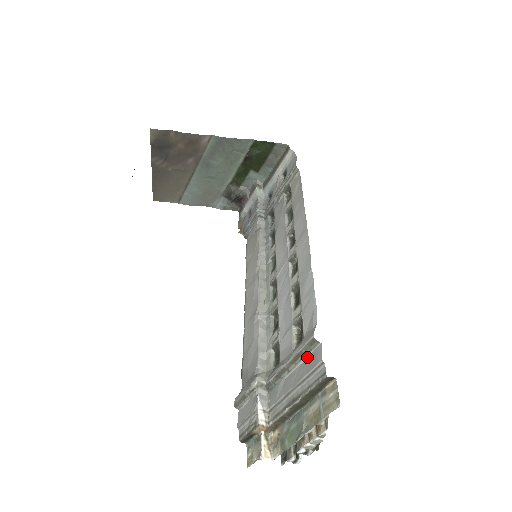
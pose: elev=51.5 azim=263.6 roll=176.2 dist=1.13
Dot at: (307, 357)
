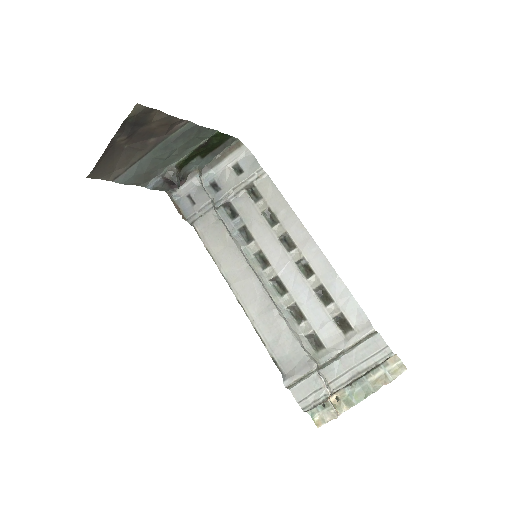
Dot at: (364, 343)
